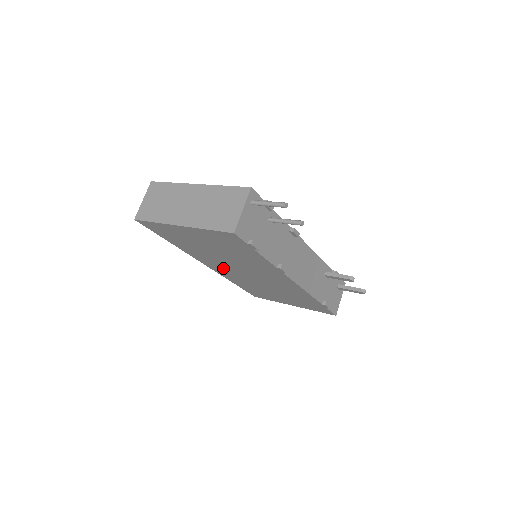
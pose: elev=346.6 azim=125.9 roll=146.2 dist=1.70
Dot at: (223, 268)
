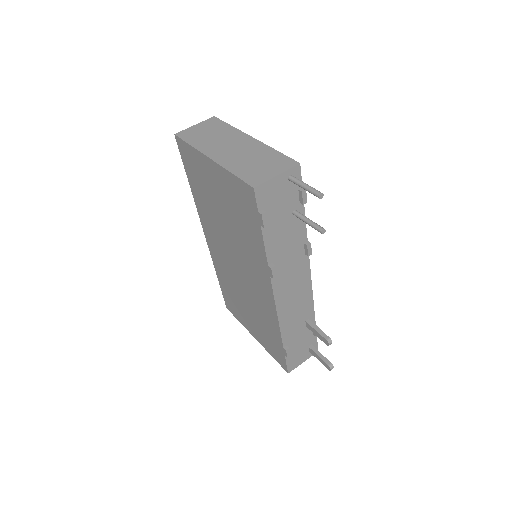
Dot at: (218, 247)
